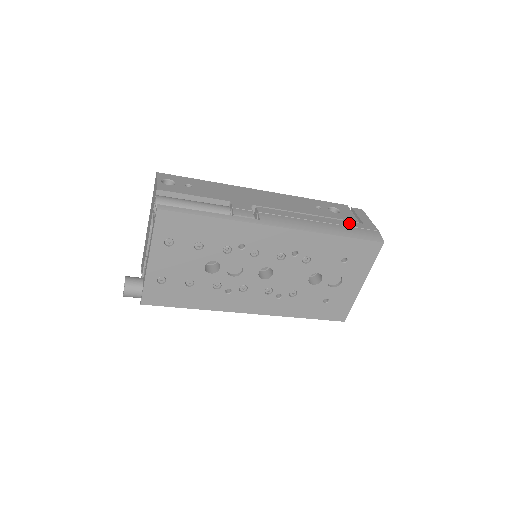
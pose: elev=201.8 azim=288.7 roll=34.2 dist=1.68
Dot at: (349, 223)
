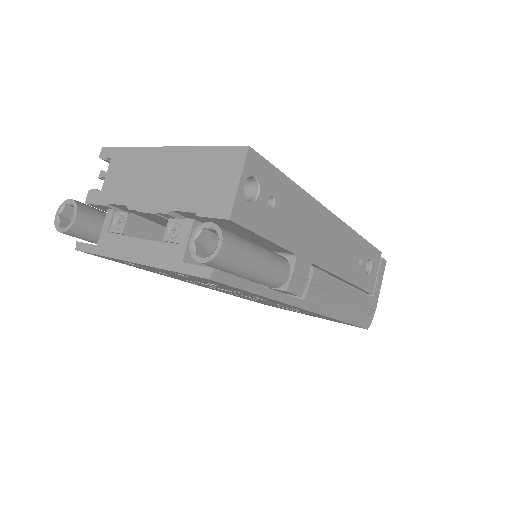
Dot at: (365, 298)
